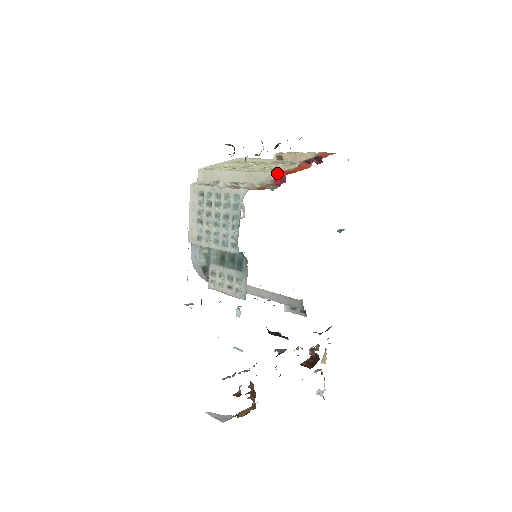
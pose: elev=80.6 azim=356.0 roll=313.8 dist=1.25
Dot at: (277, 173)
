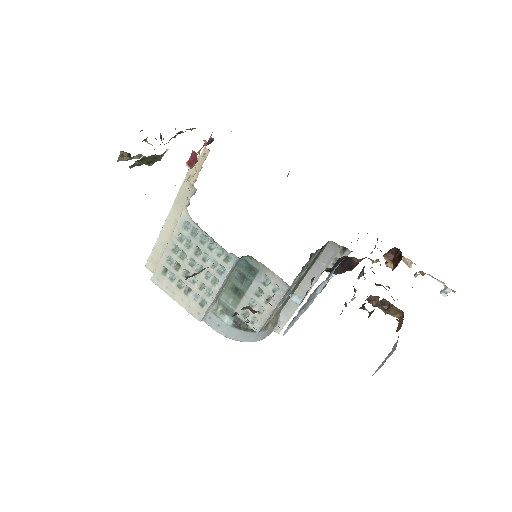
Dot at: (187, 162)
